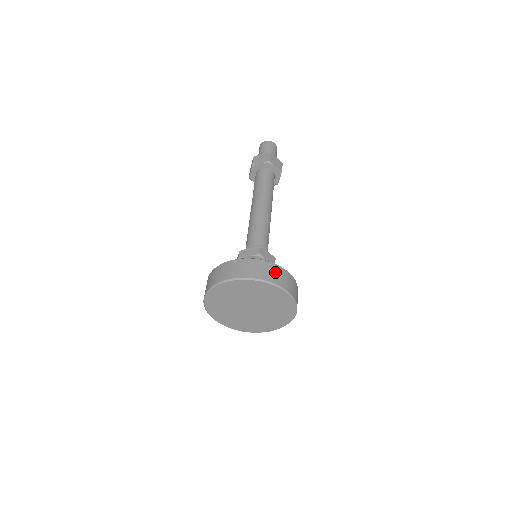
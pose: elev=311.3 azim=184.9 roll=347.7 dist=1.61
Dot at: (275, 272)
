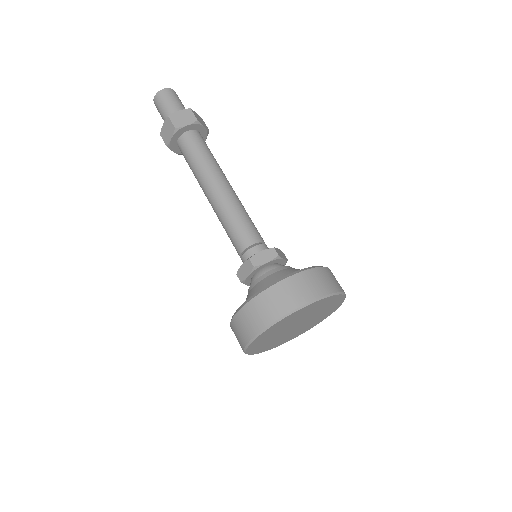
Dot at: (281, 296)
